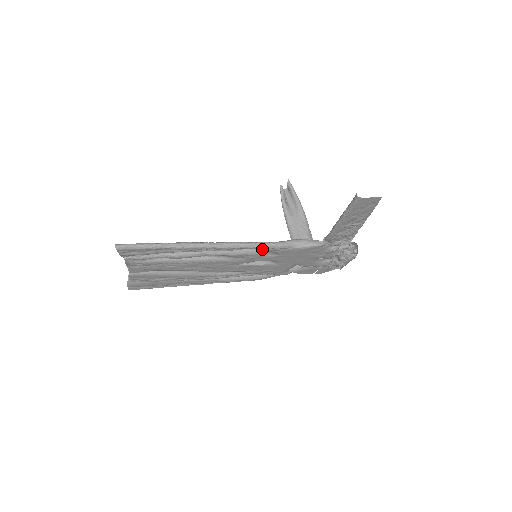
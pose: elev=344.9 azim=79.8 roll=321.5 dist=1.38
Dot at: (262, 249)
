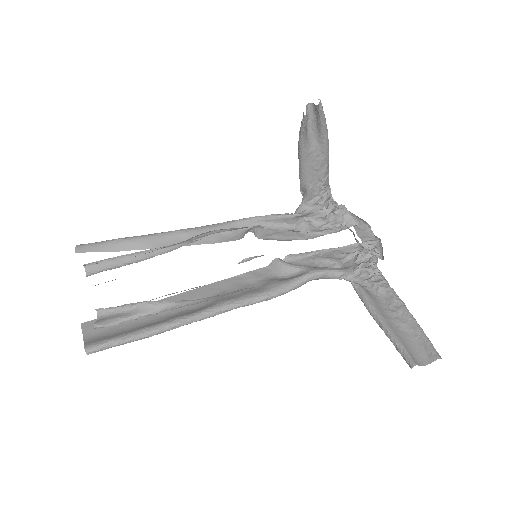
Dot at: (269, 284)
